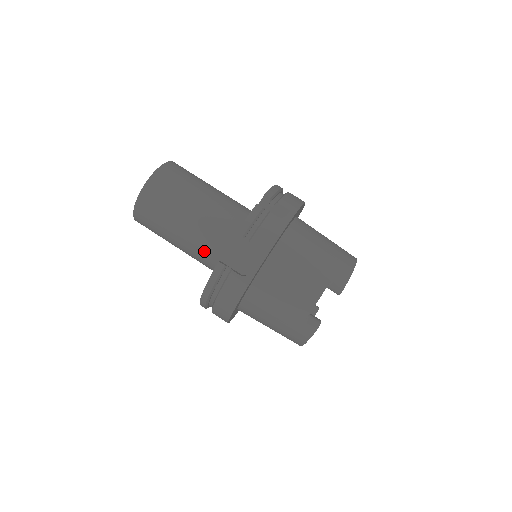
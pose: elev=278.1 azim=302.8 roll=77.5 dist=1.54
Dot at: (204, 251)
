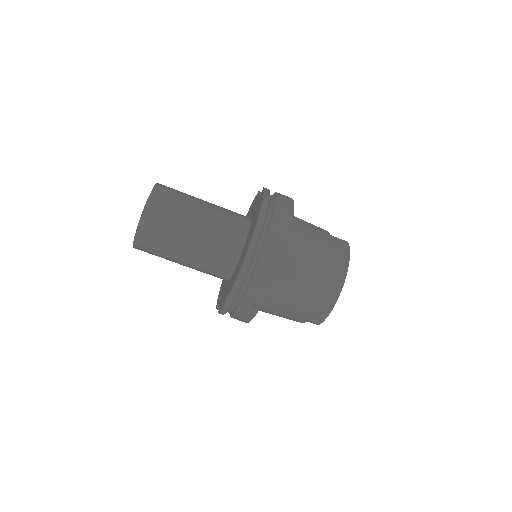
Dot at: occluded
